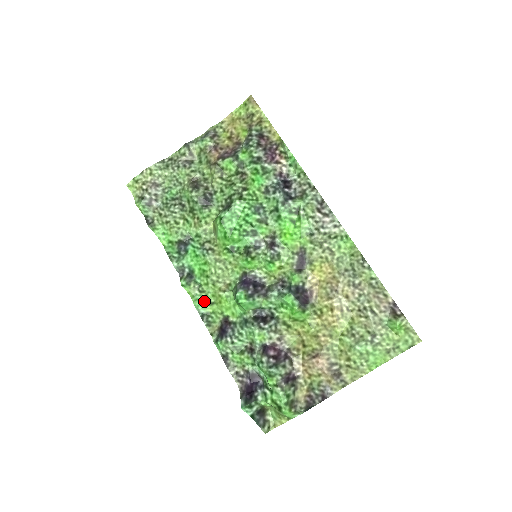
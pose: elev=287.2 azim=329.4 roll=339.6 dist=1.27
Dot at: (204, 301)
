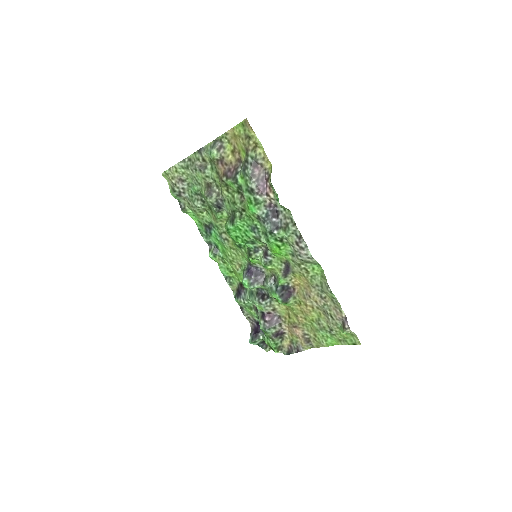
Dot at: (226, 269)
